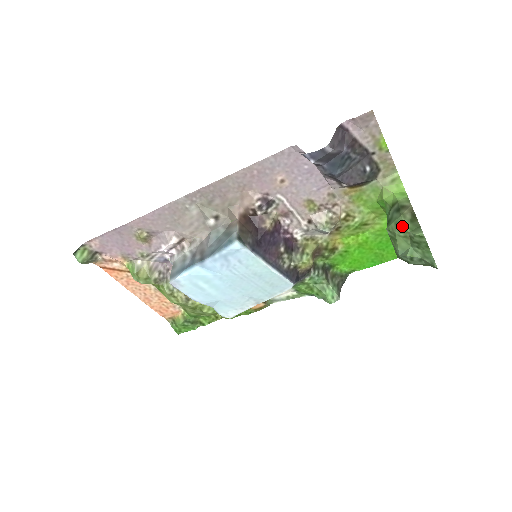
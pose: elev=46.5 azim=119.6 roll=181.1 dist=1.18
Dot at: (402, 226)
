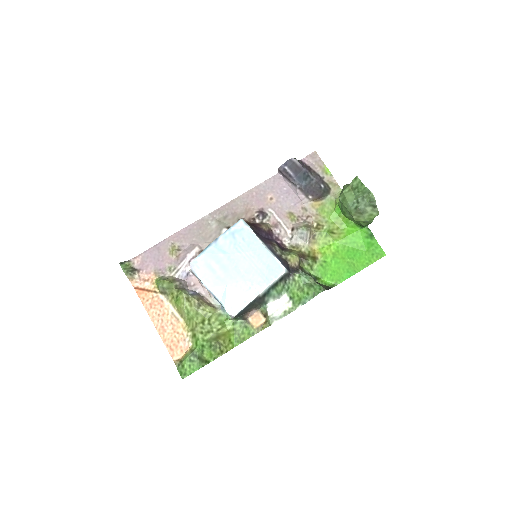
Dot at: (346, 187)
